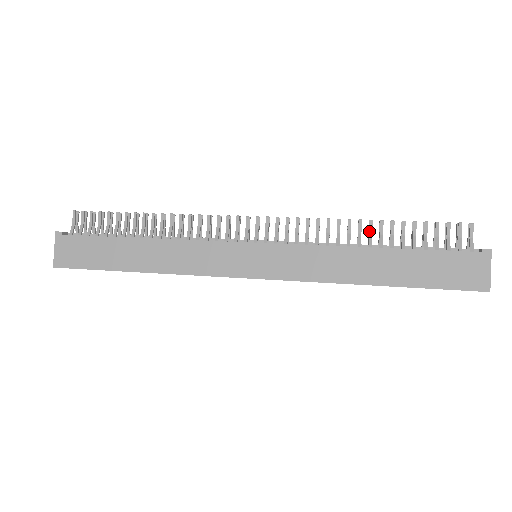
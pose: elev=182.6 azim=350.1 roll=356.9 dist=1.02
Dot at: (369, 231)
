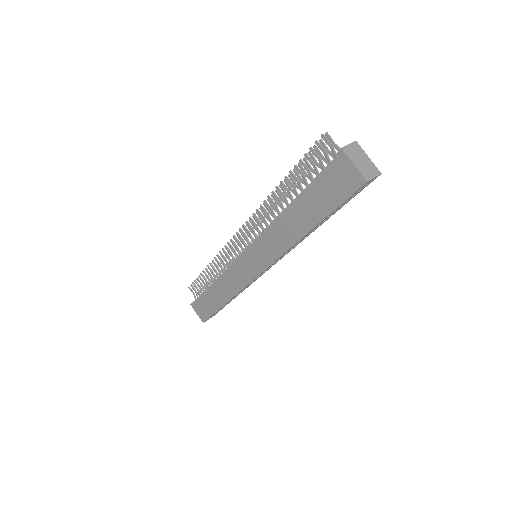
Dot at: occluded
